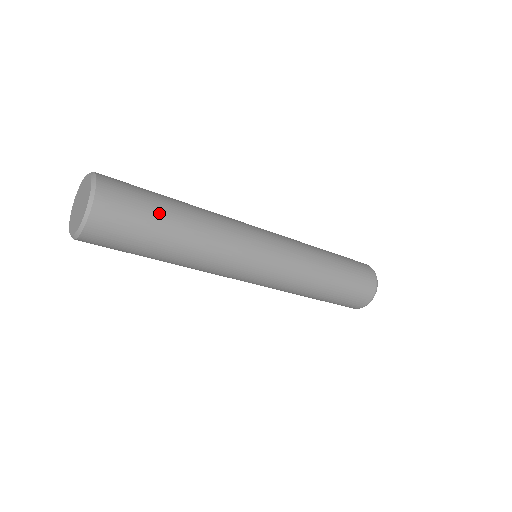
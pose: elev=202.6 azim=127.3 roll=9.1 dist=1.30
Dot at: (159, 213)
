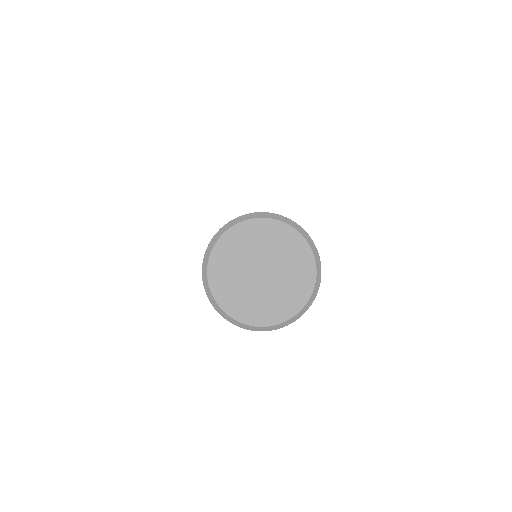
Dot at: occluded
